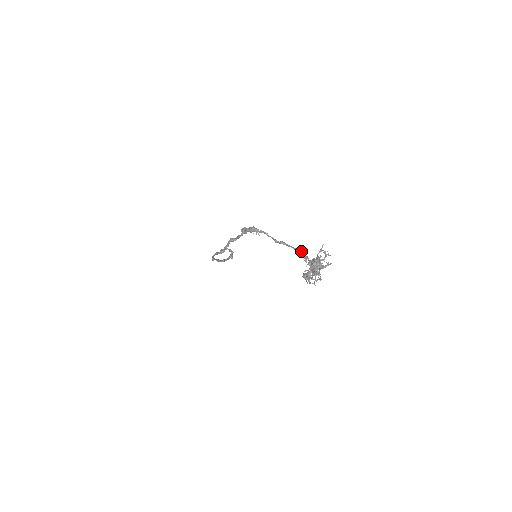
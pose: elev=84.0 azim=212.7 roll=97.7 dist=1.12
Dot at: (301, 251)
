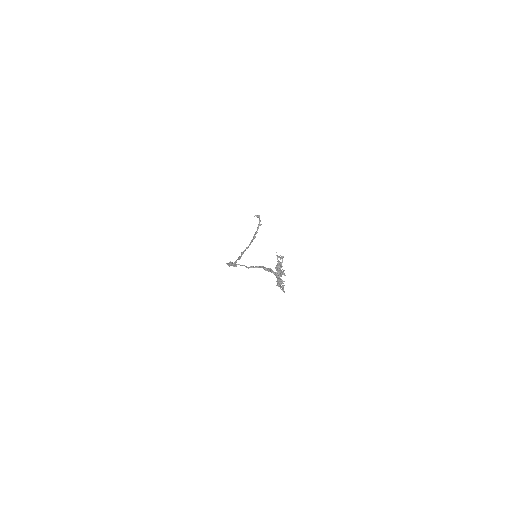
Dot at: (264, 269)
